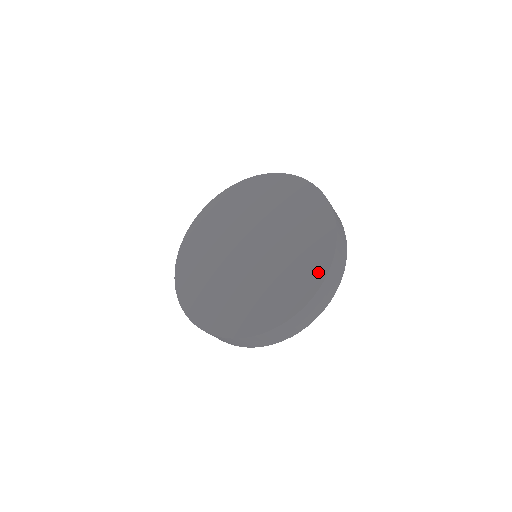
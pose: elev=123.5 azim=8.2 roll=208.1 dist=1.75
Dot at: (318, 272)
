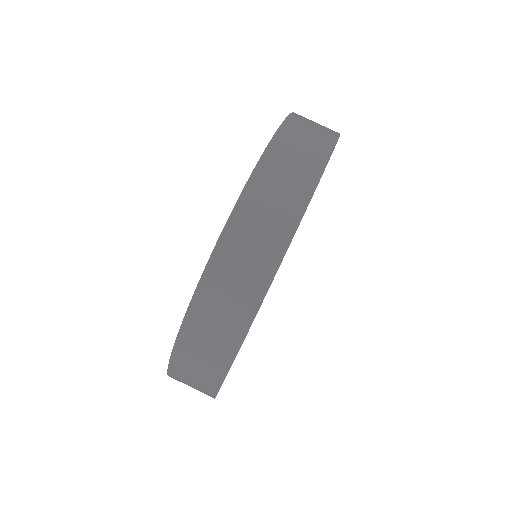
Dot at: occluded
